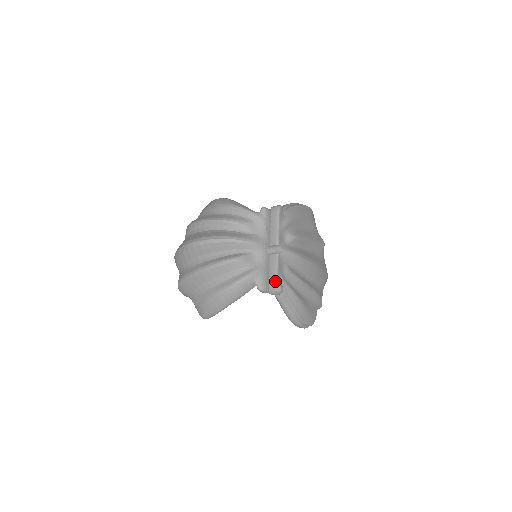
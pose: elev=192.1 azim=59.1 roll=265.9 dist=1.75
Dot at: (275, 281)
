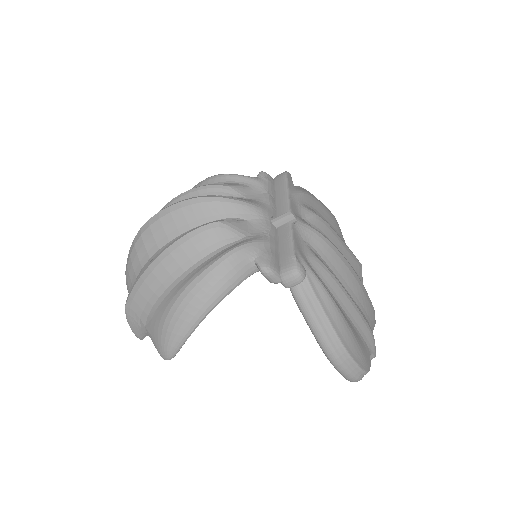
Dot at: (290, 257)
